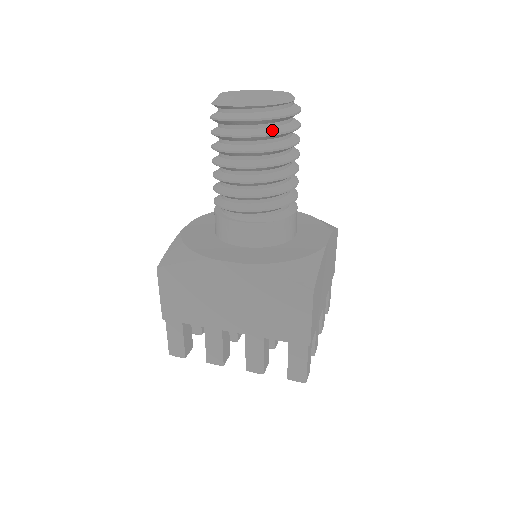
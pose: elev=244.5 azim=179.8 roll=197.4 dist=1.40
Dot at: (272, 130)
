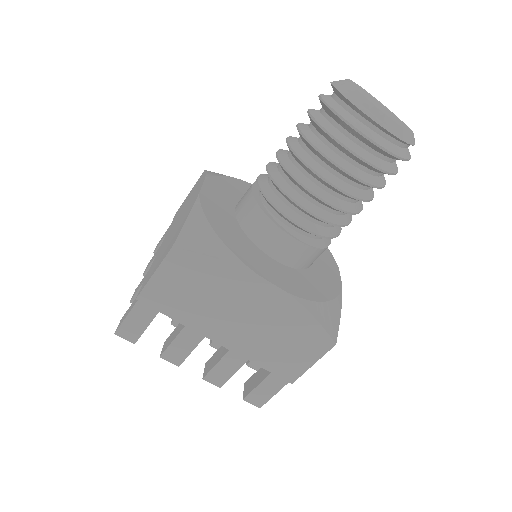
Dot at: (388, 167)
